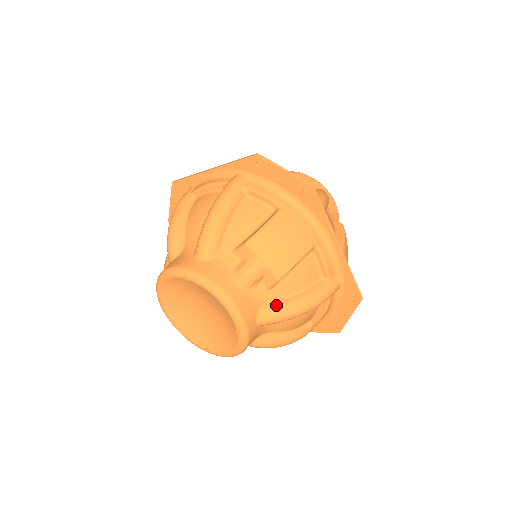
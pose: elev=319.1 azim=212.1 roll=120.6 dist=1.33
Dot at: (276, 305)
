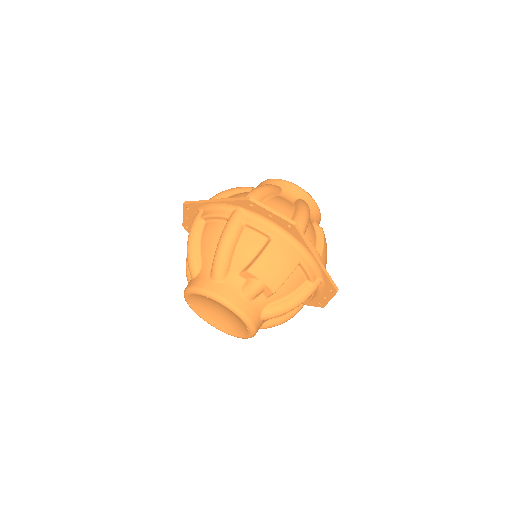
Dot at: (274, 307)
